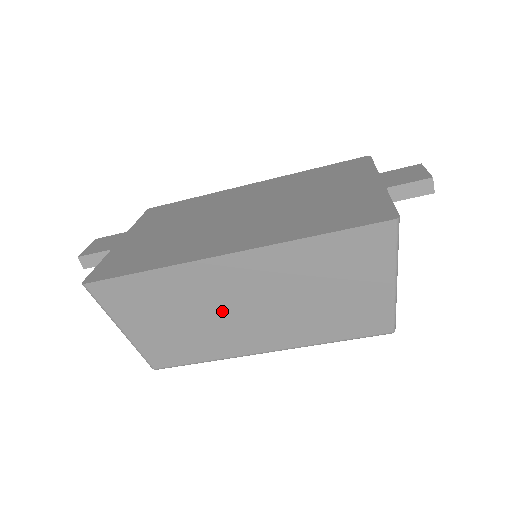
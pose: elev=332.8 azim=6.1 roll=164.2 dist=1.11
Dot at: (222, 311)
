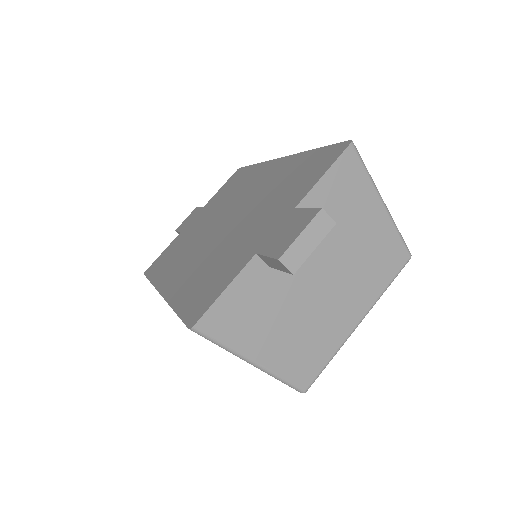
Dot at: occluded
